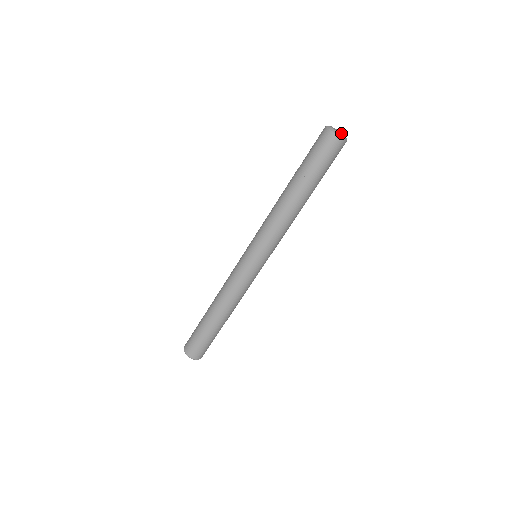
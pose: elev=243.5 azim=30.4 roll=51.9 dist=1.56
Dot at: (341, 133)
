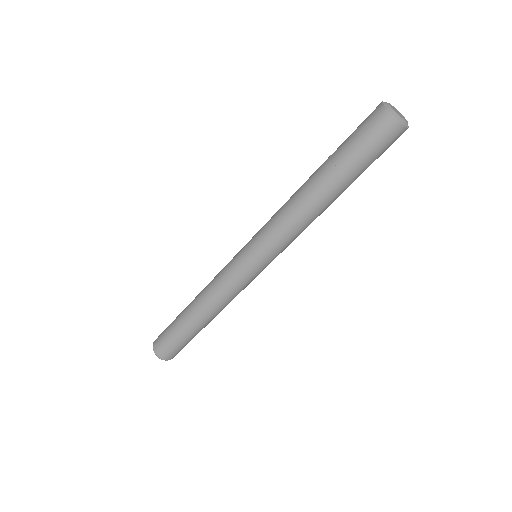
Dot at: (400, 115)
